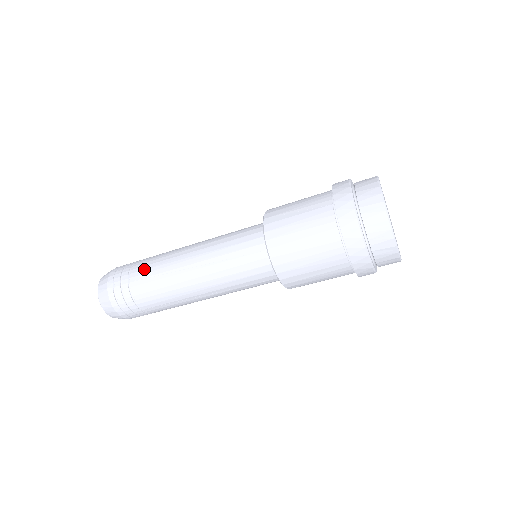
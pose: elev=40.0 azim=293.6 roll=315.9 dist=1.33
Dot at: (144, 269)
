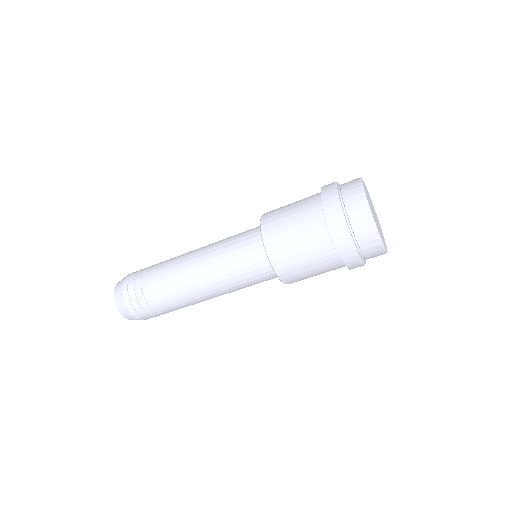
Dot at: (157, 288)
